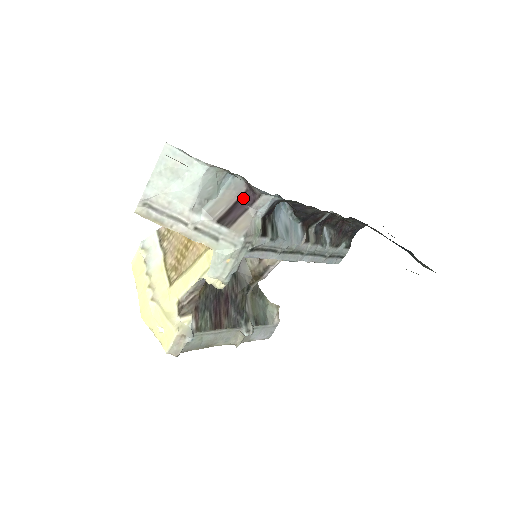
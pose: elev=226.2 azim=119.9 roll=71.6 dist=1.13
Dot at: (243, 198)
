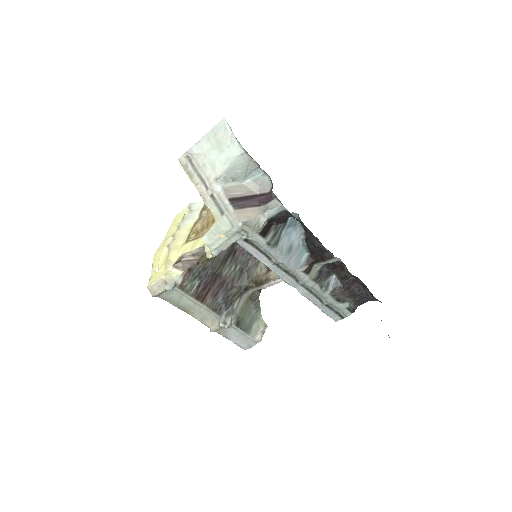
Dot at: (263, 196)
